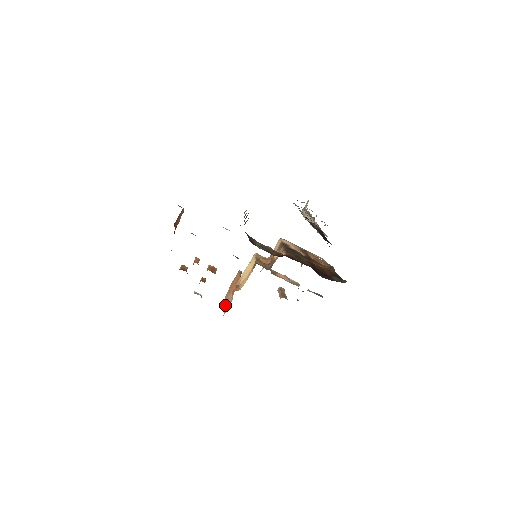
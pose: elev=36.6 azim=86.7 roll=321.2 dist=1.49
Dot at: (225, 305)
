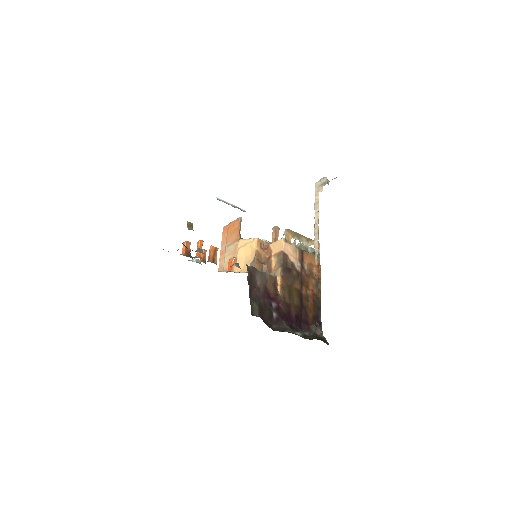
Dot at: (221, 252)
